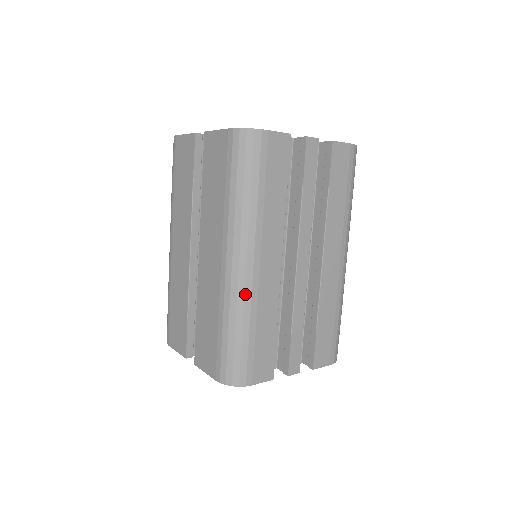
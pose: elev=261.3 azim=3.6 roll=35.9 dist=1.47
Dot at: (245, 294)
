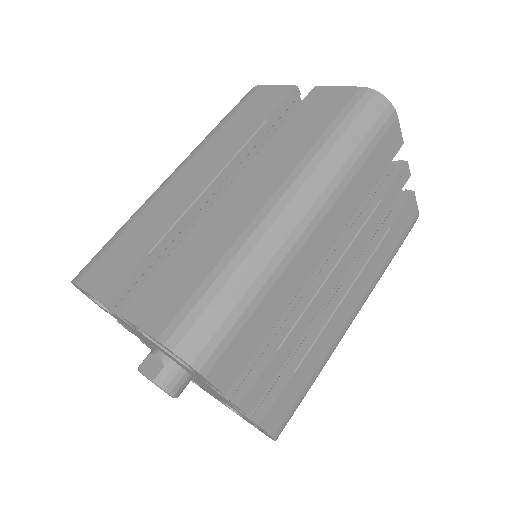
Dot at: (280, 249)
